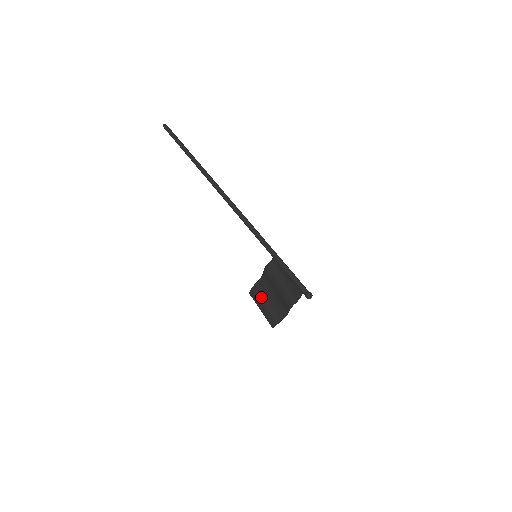
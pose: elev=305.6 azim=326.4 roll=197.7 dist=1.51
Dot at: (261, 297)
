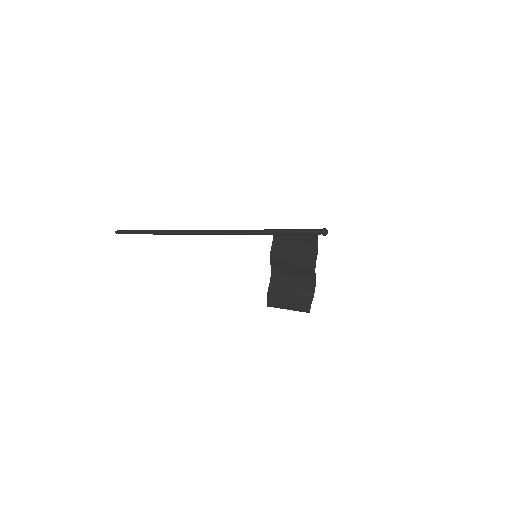
Dot at: (281, 293)
